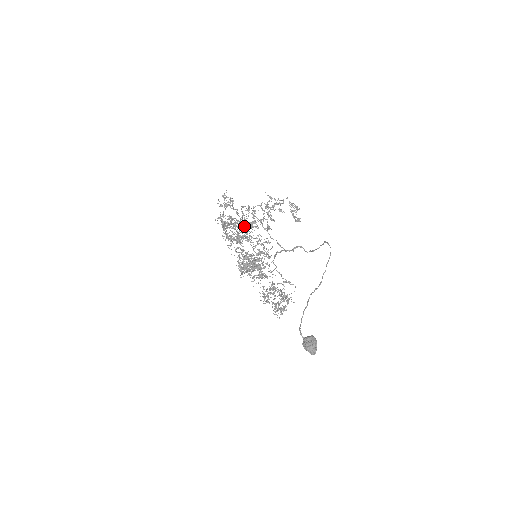
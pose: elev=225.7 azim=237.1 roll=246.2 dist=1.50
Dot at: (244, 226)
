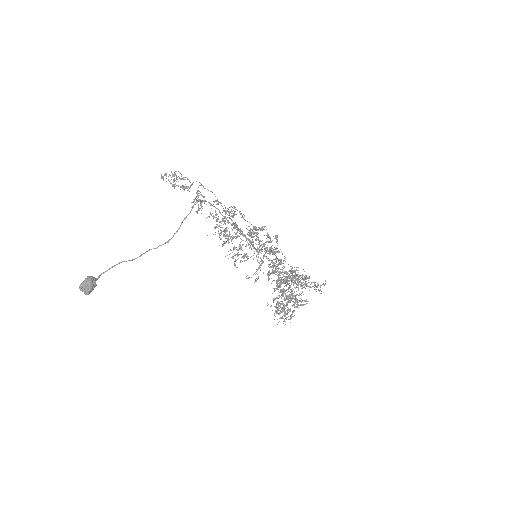
Dot at: (256, 230)
